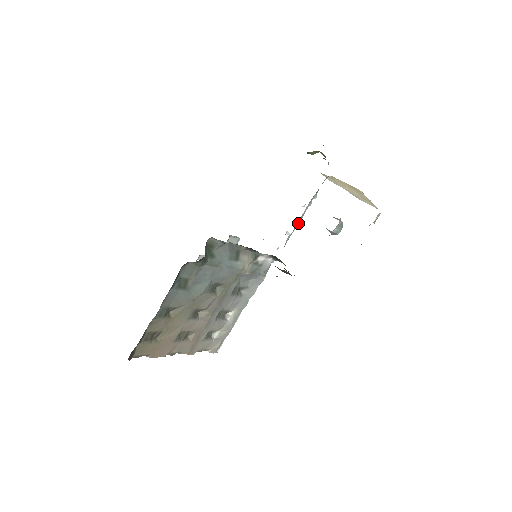
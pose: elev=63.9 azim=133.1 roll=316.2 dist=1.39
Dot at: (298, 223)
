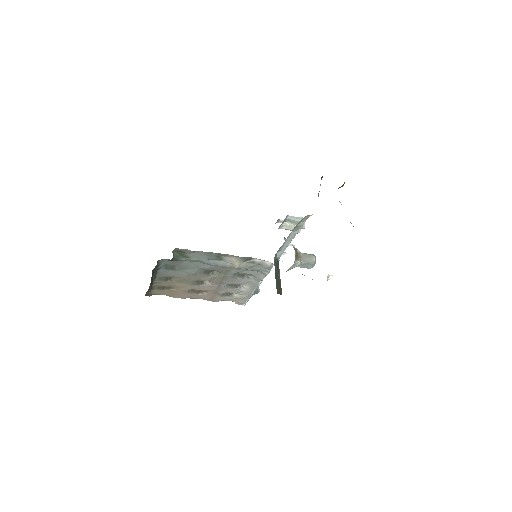
Dot at: (287, 244)
